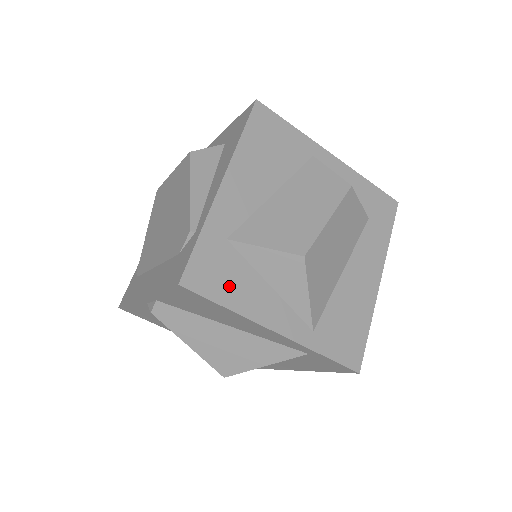
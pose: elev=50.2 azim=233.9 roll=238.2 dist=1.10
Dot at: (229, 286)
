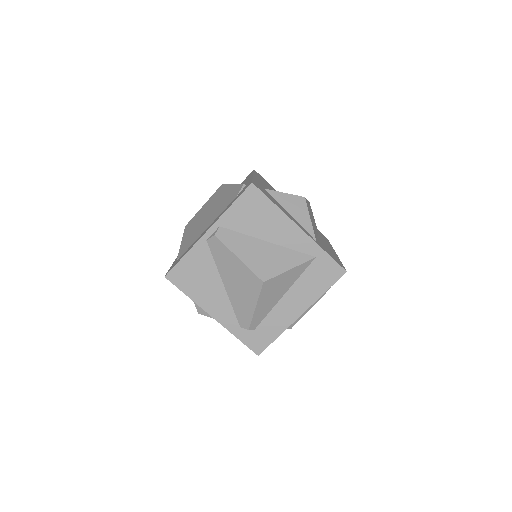
Dot at: (272, 200)
